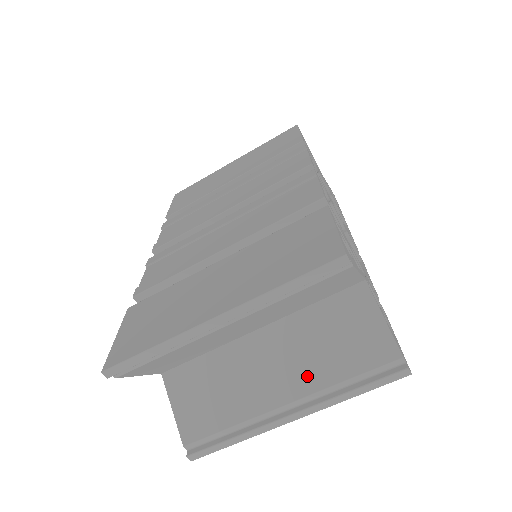
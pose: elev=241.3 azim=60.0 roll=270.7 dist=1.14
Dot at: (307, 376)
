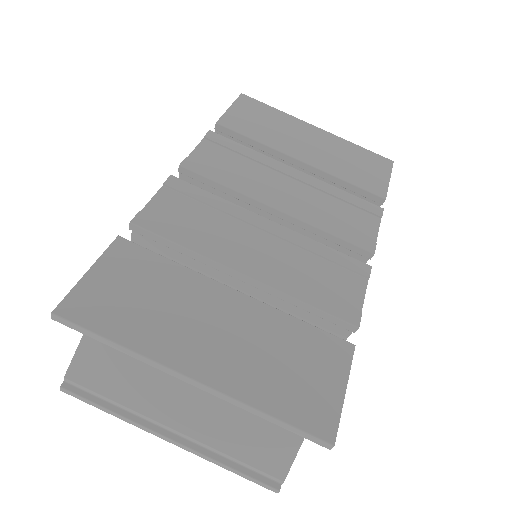
Dot at: (208, 427)
